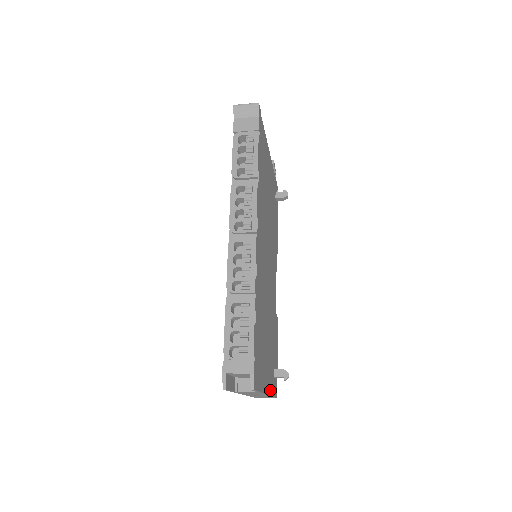
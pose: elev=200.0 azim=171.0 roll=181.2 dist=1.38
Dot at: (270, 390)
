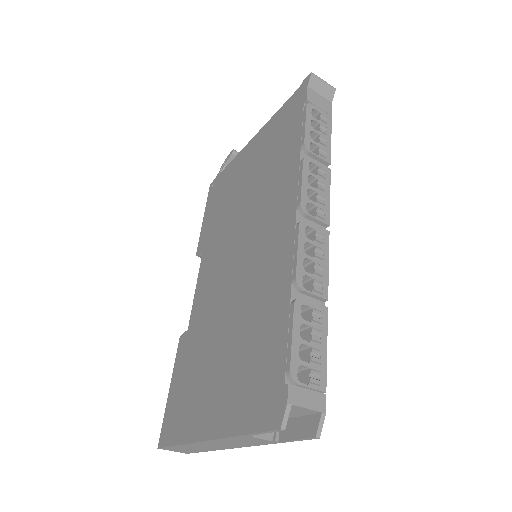
Dot at: occluded
